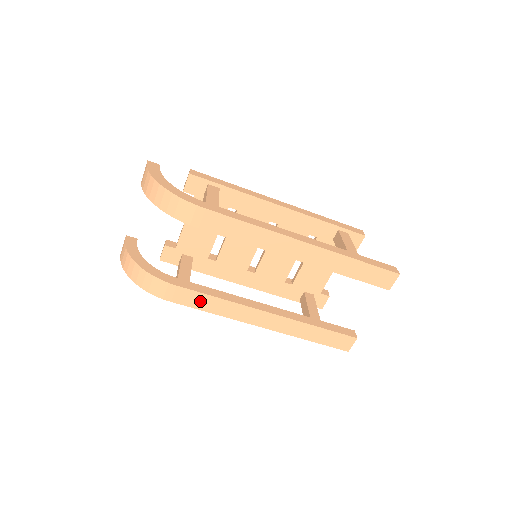
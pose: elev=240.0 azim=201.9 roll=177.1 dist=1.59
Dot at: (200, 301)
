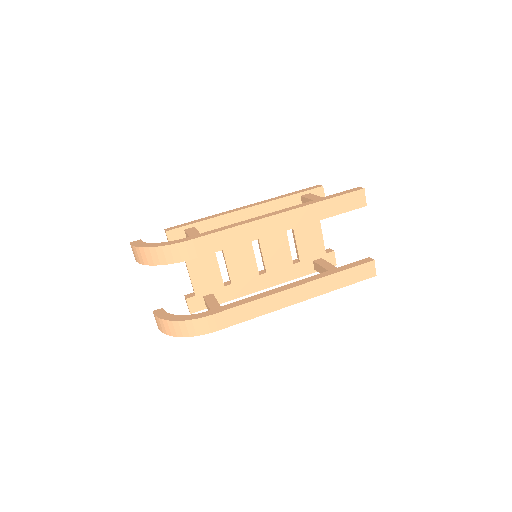
Dot at: (239, 314)
